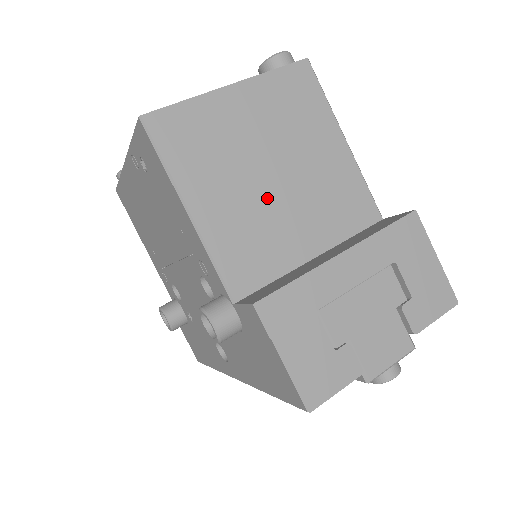
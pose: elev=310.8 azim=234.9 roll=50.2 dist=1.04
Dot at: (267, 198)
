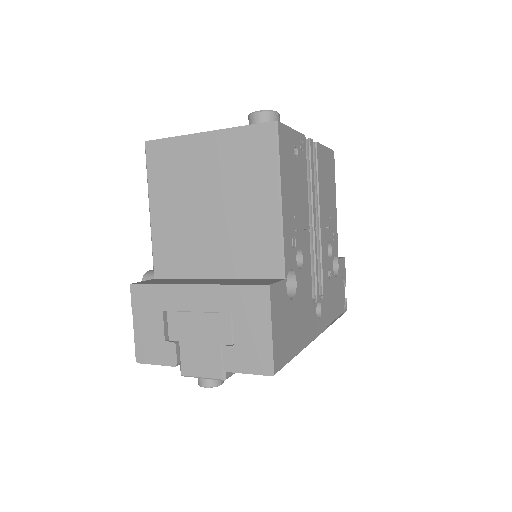
Dot at: (199, 222)
